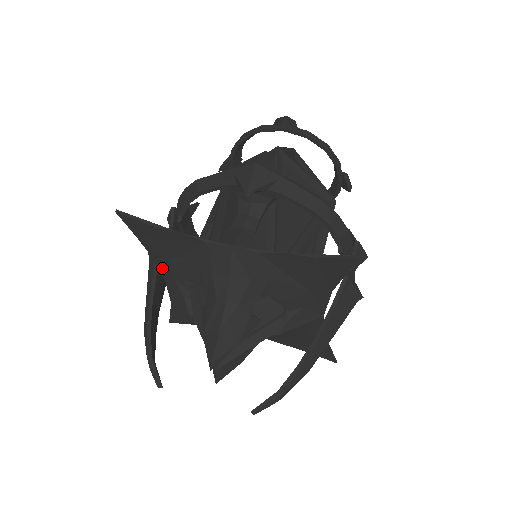
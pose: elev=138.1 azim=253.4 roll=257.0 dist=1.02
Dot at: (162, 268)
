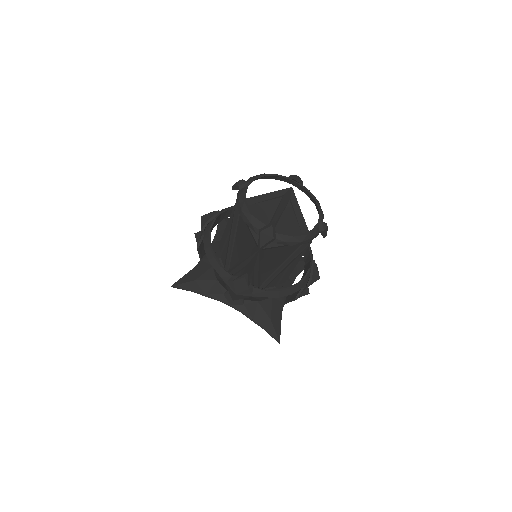
Dot at: (203, 262)
